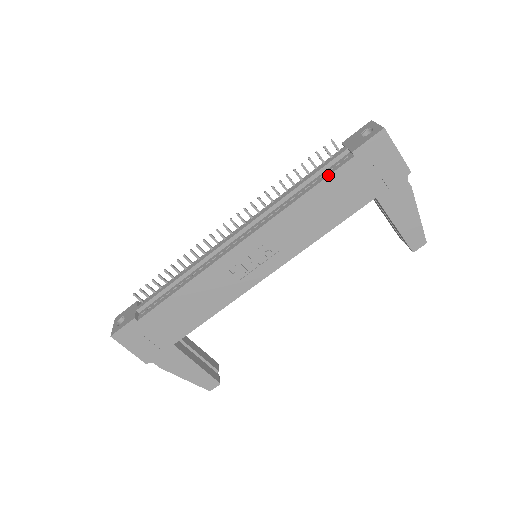
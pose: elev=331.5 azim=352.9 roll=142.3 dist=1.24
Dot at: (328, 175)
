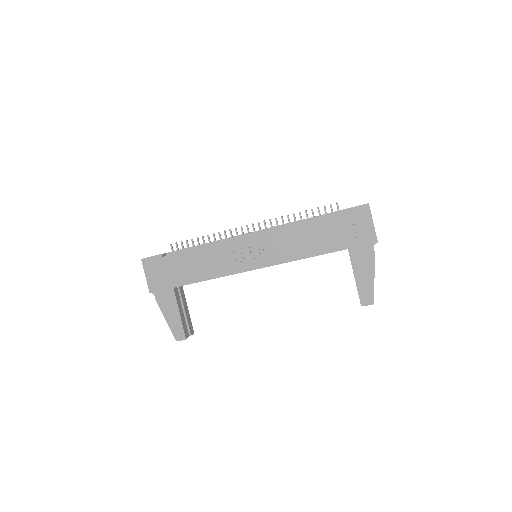
Dot at: occluded
